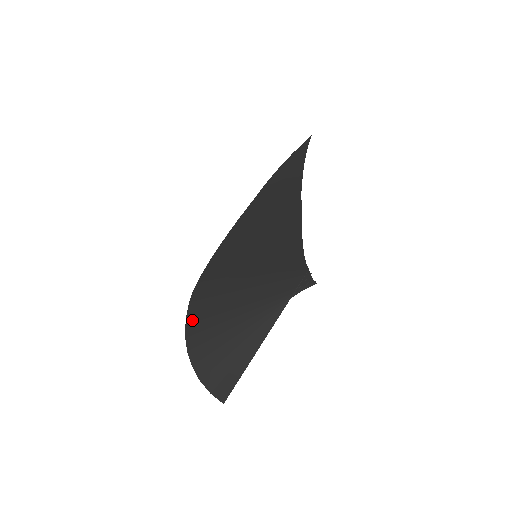
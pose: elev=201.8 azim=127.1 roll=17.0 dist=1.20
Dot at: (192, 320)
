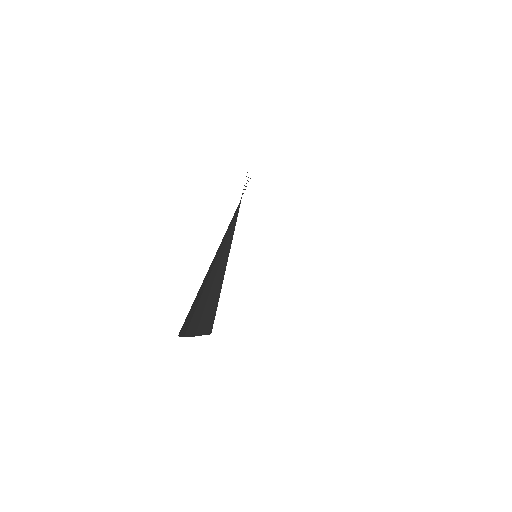
Dot at: occluded
